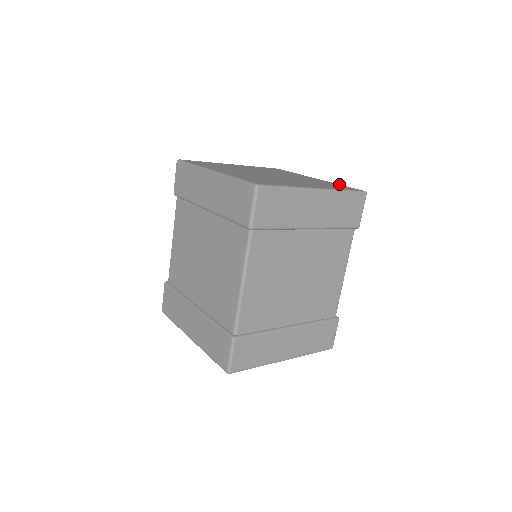
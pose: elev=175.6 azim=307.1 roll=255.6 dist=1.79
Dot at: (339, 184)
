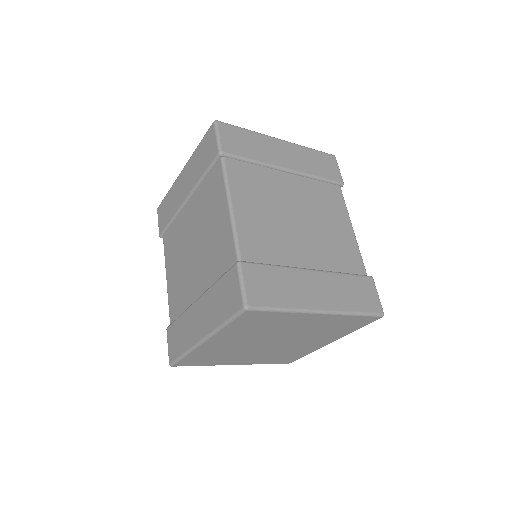
Dot at: occluded
